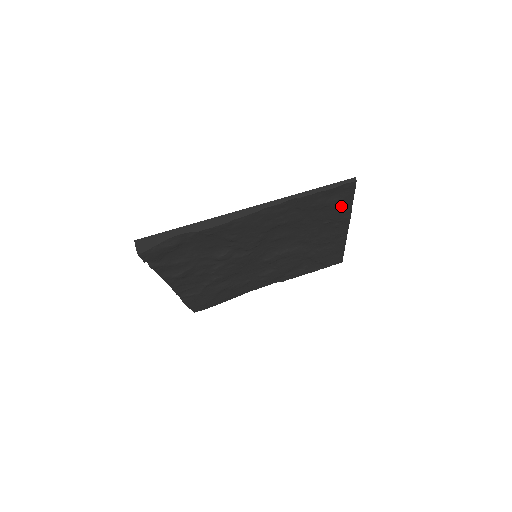
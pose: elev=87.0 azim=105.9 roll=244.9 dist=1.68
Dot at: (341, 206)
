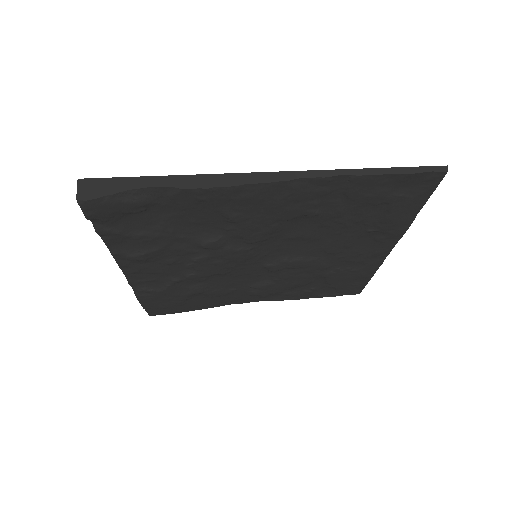
Dot at: (404, 209)
